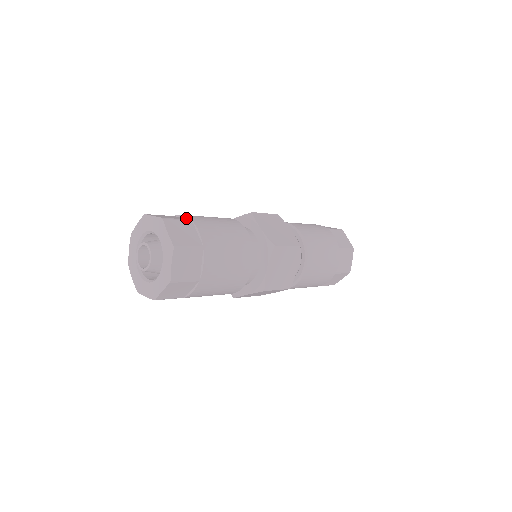
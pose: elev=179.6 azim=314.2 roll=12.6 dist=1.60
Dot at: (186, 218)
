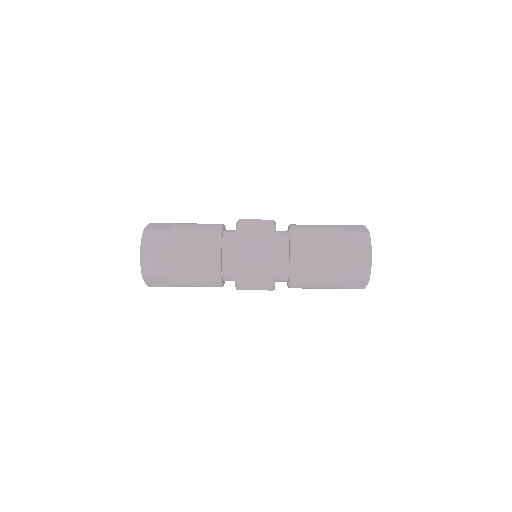
Dot at: (170, 227)
